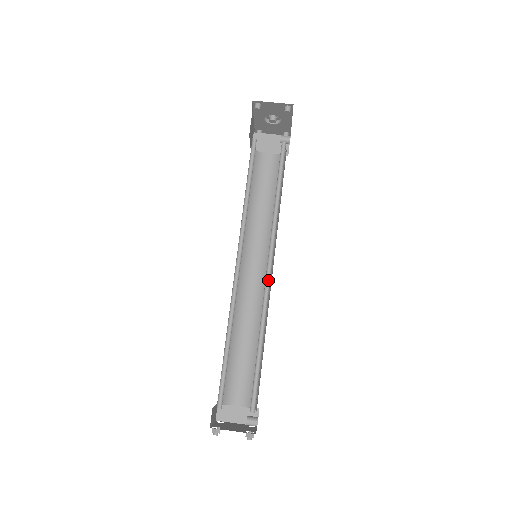
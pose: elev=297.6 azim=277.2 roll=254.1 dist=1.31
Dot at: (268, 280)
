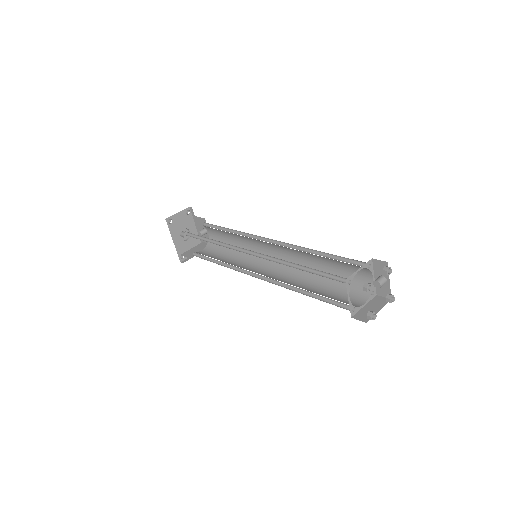
Dot at: (278, 244)
